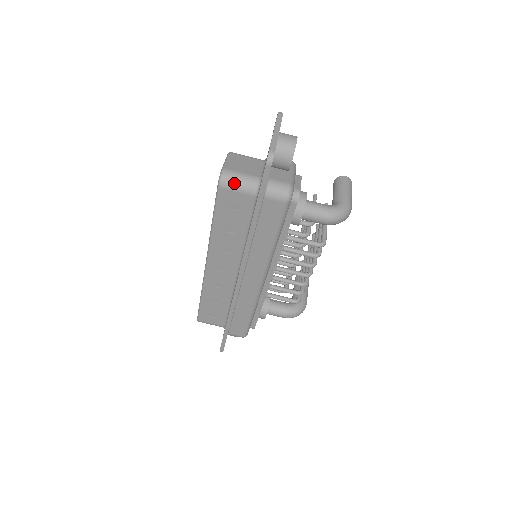
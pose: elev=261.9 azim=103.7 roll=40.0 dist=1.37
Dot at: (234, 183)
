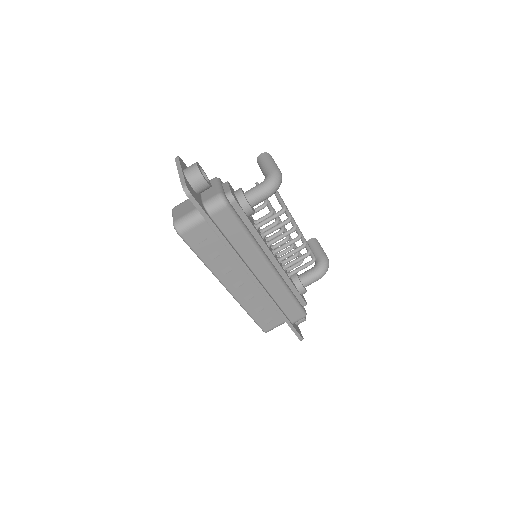
Dot at: (186, 225)
